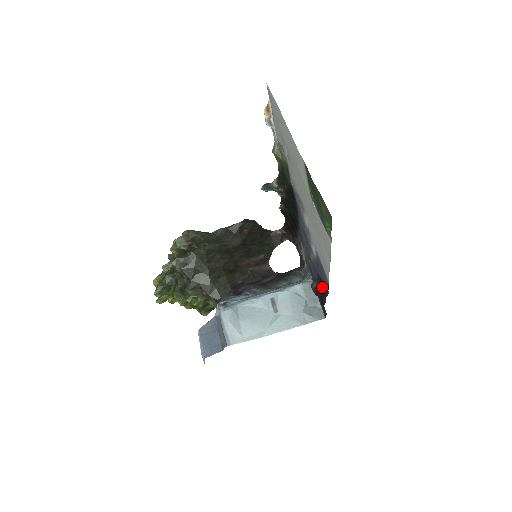
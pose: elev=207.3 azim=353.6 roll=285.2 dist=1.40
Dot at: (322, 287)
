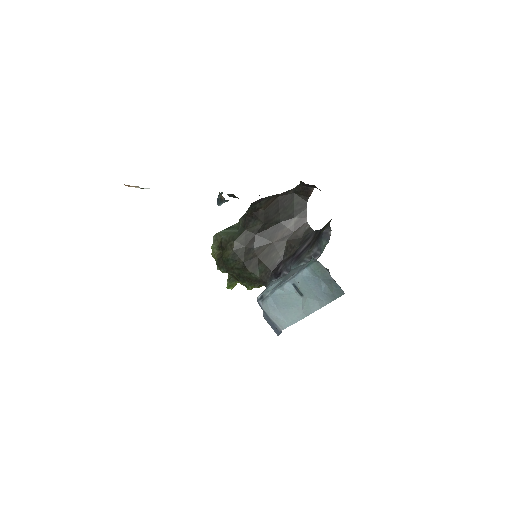
Dot at: occluded
